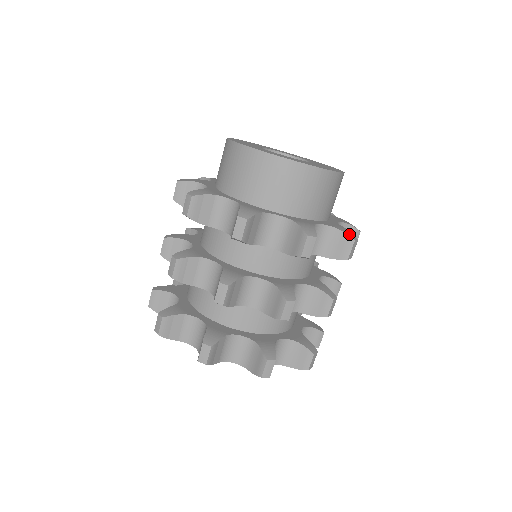
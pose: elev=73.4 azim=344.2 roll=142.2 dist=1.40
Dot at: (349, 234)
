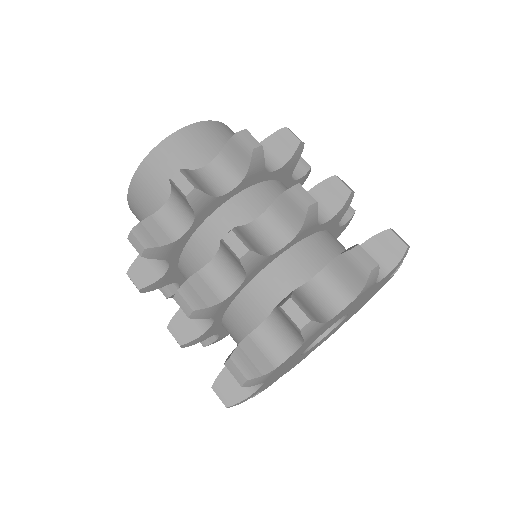
Dot at: (234, 137)
